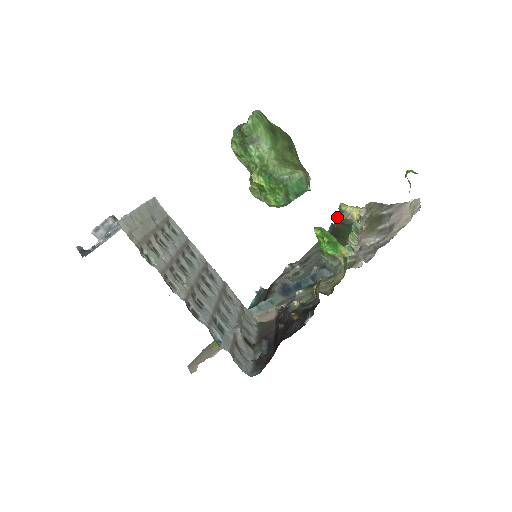
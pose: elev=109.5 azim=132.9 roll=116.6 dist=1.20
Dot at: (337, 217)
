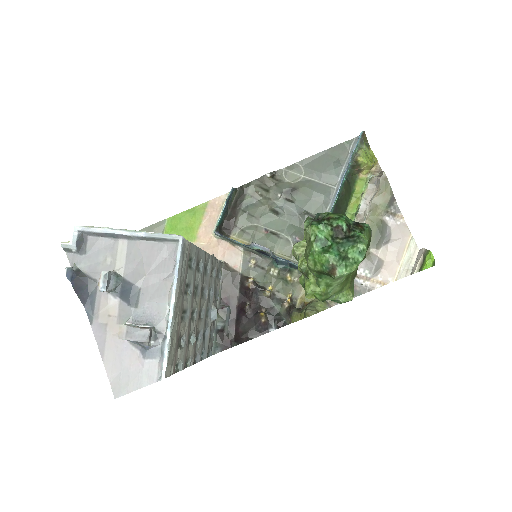
Dot at: (348, 171)
